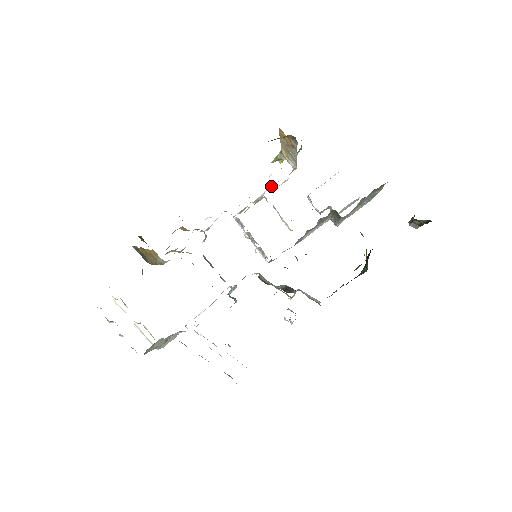
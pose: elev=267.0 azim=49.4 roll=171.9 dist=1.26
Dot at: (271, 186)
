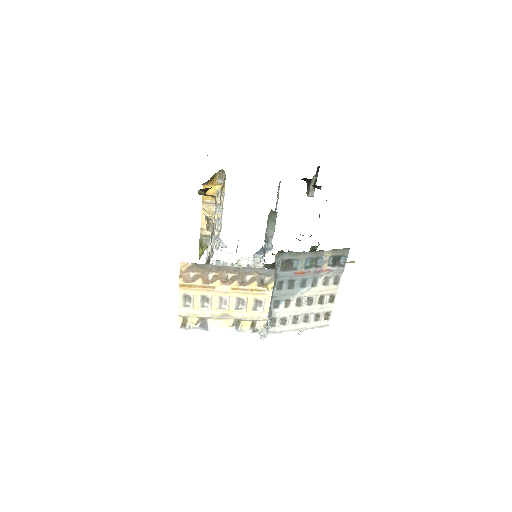
Dot at: occluded
